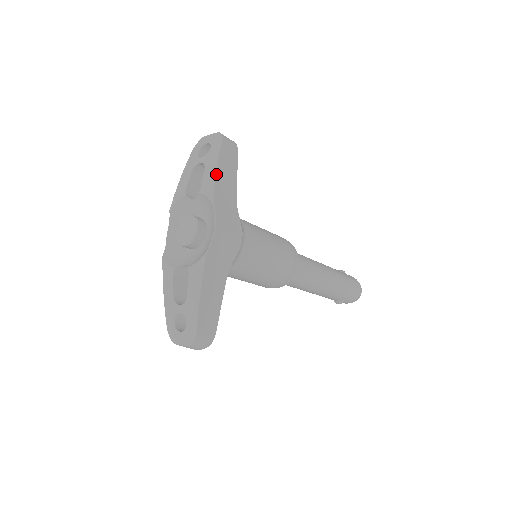
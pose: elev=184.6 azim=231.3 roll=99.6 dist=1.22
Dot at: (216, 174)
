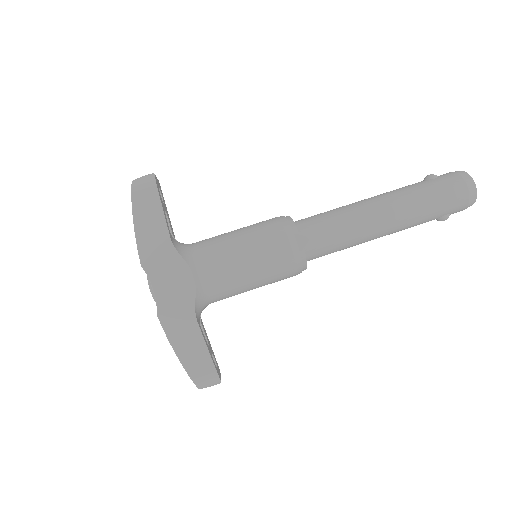
Dot at: (136, 234)
